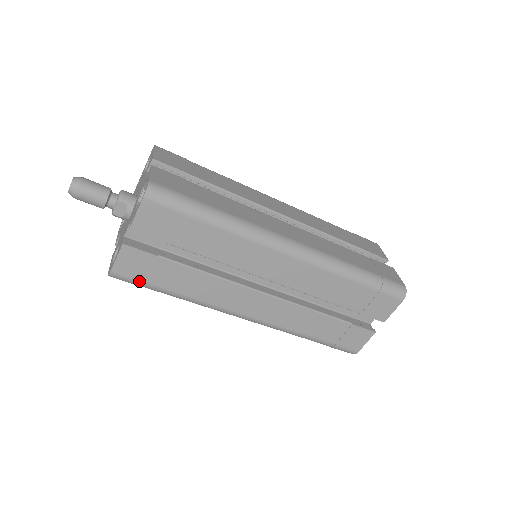
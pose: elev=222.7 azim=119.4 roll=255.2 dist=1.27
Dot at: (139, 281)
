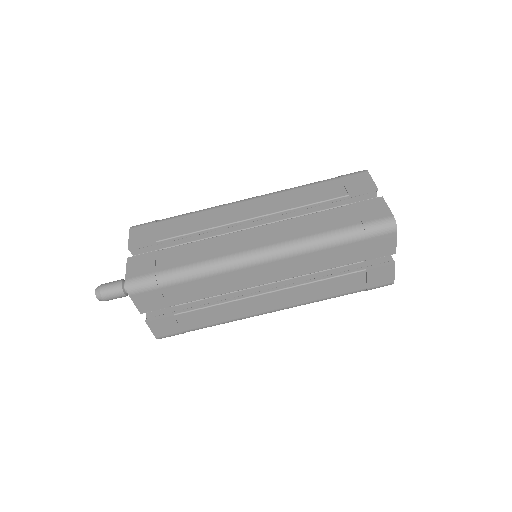
Dot at: (150, 274)
